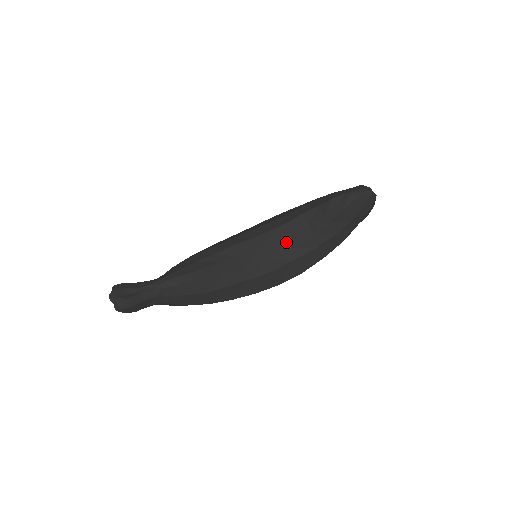
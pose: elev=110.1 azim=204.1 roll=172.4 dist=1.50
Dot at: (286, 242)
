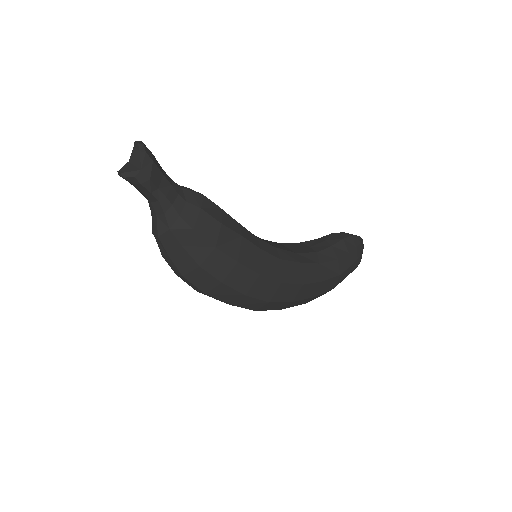
Dot at: (290, 250)
